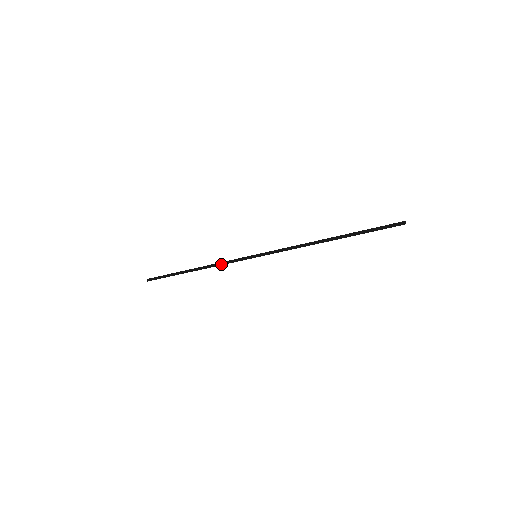
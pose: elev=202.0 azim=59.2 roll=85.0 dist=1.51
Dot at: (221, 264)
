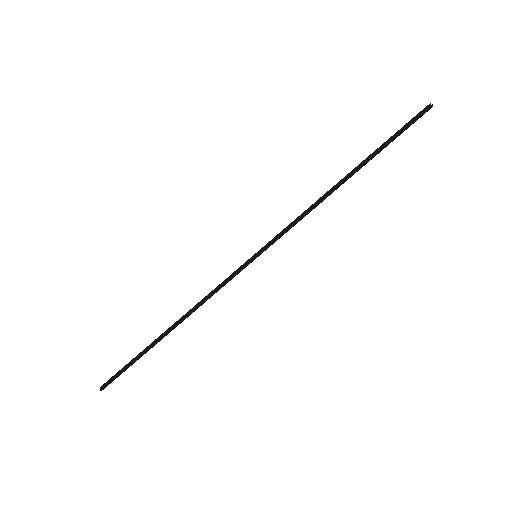
Dot at: (209, 296)
